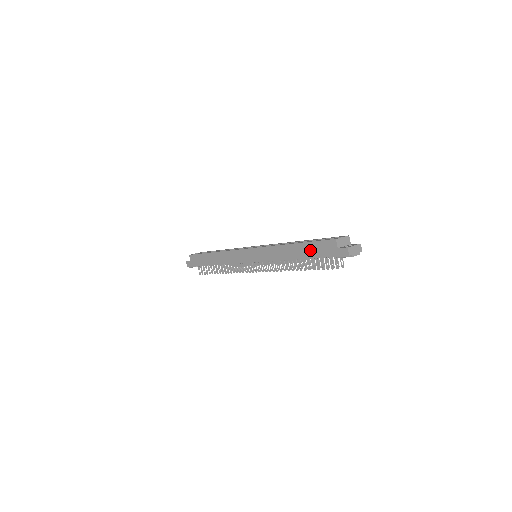
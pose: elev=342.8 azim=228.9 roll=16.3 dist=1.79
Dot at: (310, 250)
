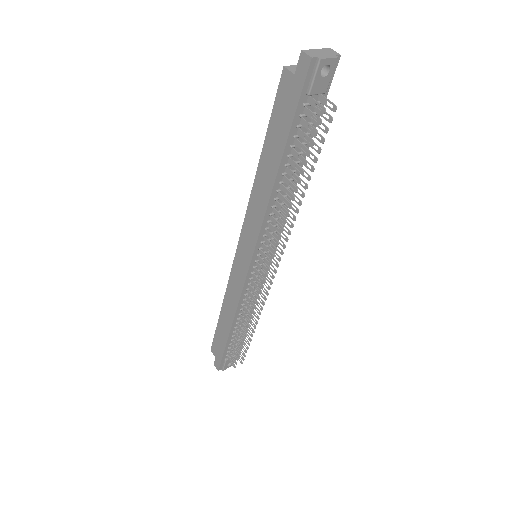
Dot at: (276, 136)
